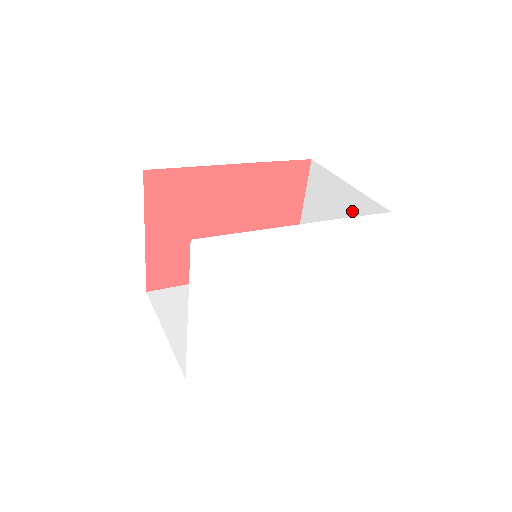
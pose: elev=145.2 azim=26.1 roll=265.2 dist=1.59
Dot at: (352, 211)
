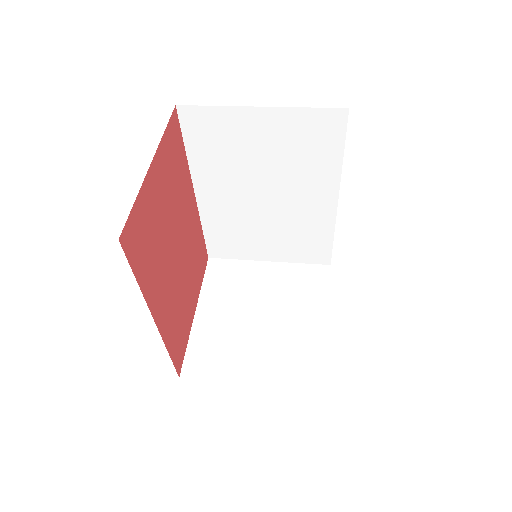
Dot at: (283, 279)
